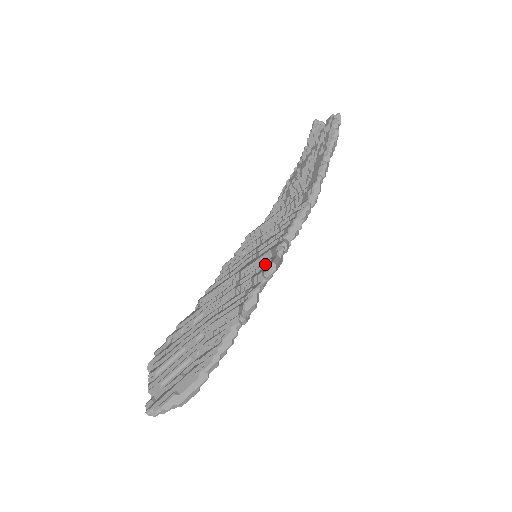
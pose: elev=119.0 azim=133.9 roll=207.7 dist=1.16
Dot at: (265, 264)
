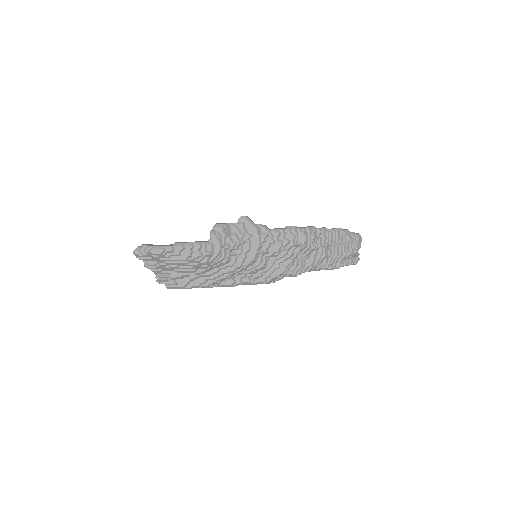
Dot at: occluded
